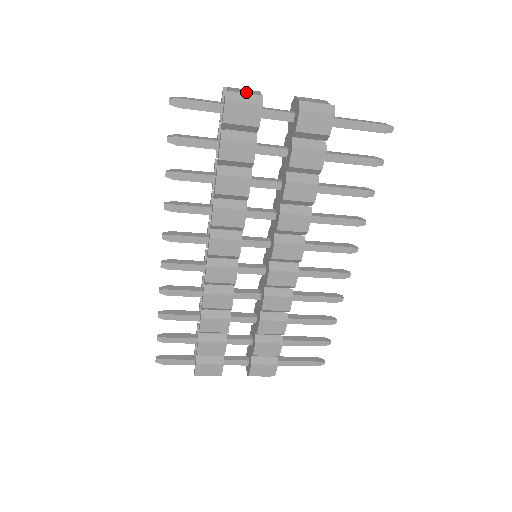
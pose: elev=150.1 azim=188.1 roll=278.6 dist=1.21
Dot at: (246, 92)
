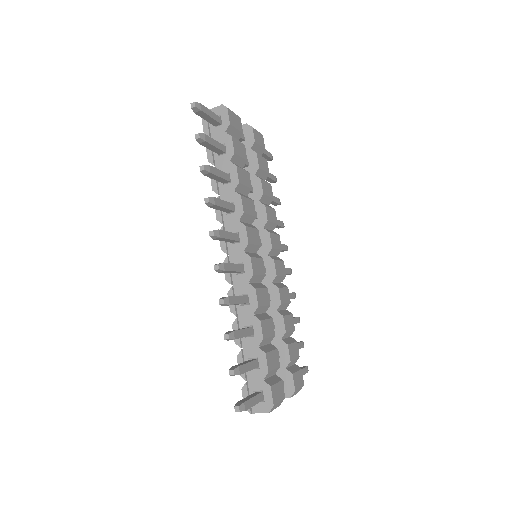
Dot at: occluded
